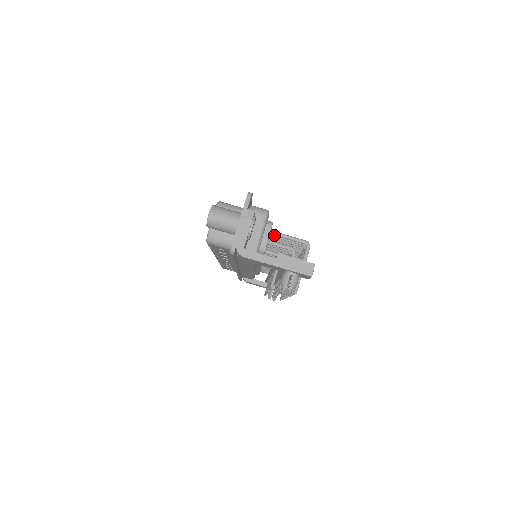
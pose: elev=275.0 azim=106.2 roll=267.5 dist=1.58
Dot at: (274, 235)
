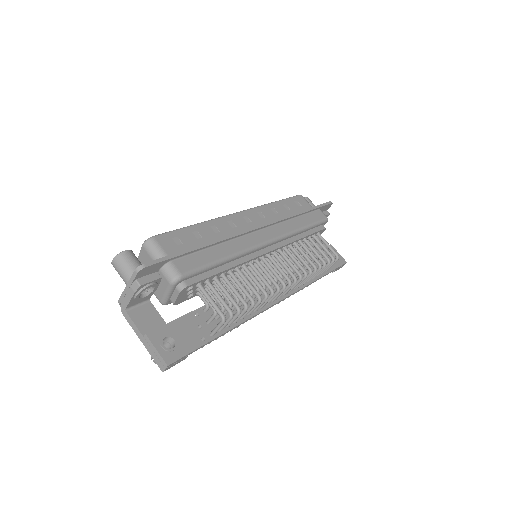
Dot at: (200, 289)
